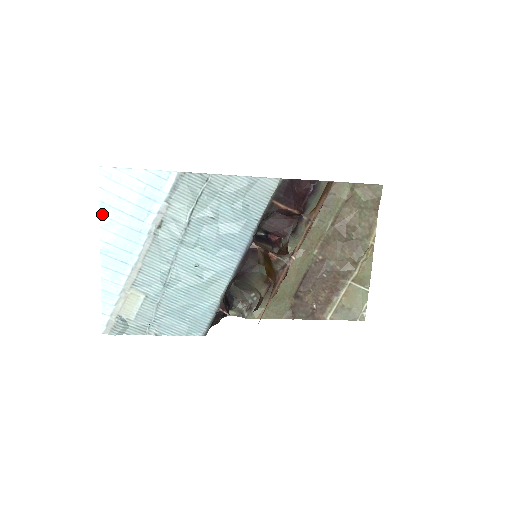
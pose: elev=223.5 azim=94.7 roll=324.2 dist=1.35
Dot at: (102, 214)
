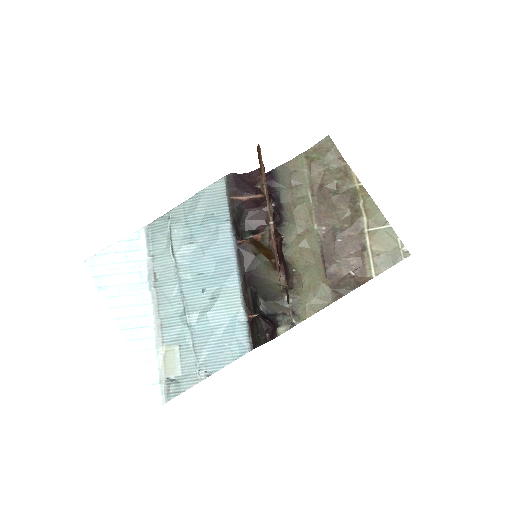
Dot at: (105, 297)
